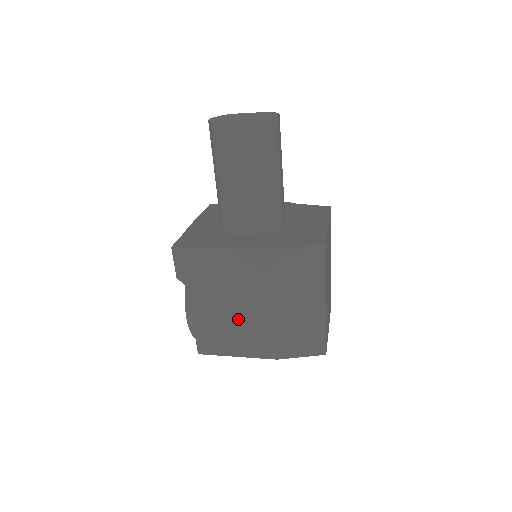
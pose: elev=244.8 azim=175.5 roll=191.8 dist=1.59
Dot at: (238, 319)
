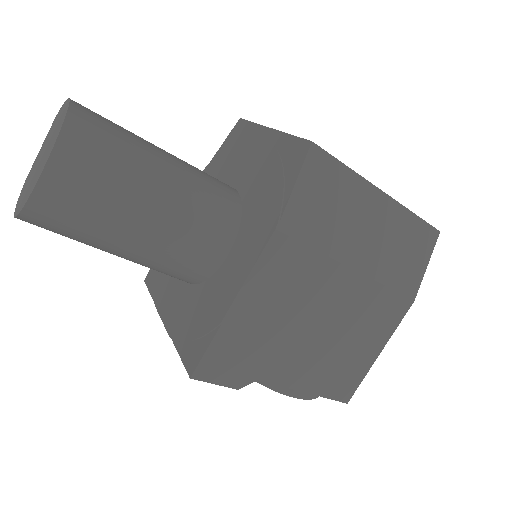
Dot at: (339, 328)
